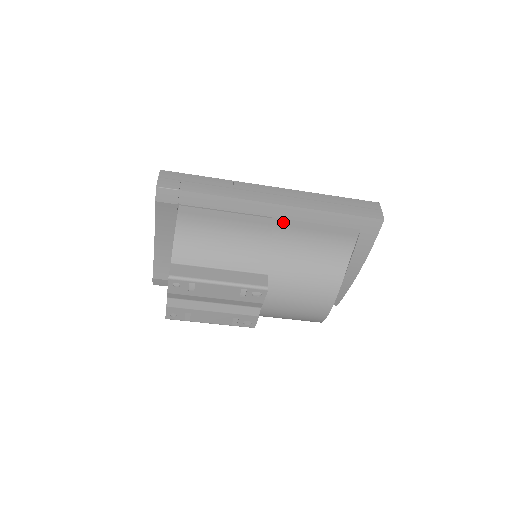
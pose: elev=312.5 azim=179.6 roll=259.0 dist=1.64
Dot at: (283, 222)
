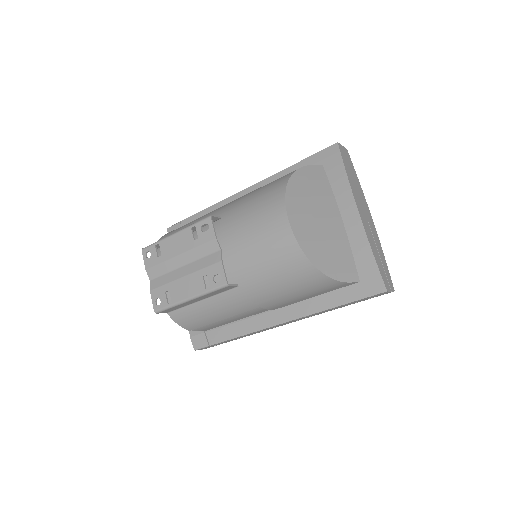
Dot at: occluded
